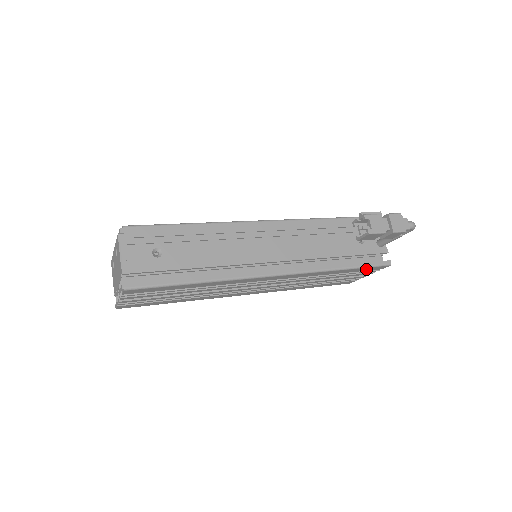
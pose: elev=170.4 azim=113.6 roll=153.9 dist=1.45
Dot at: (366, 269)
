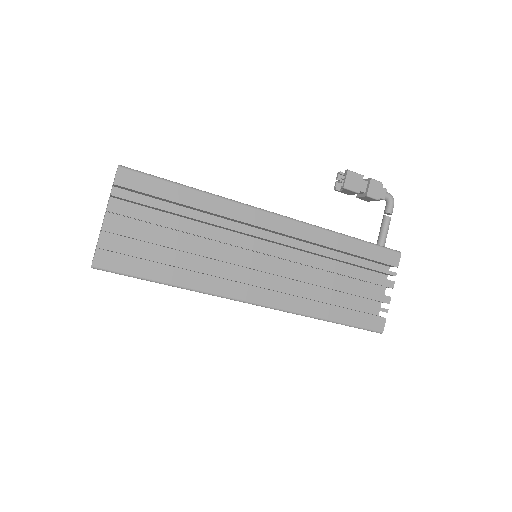
Dot at: (377, 255)
